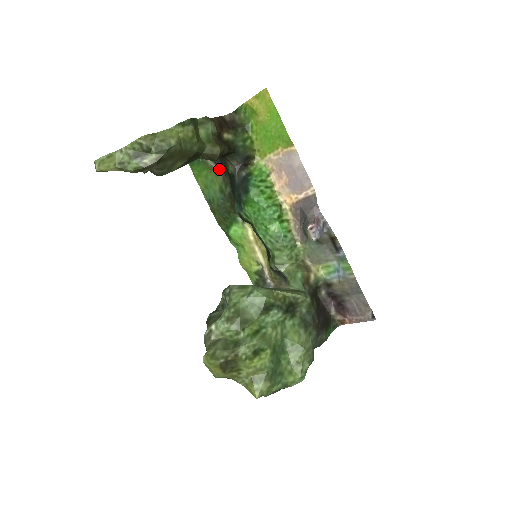
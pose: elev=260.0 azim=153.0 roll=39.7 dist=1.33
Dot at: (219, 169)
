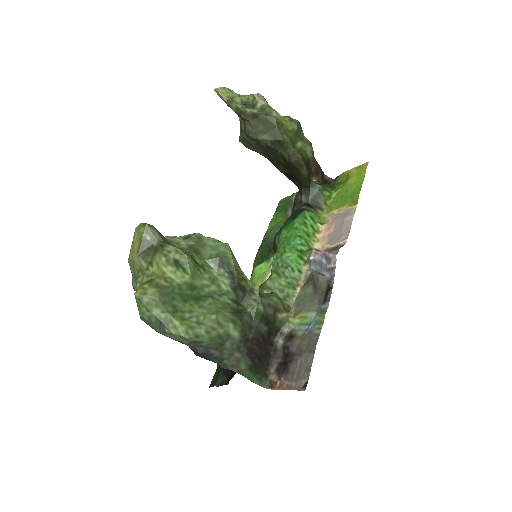
Dot at: occluded
